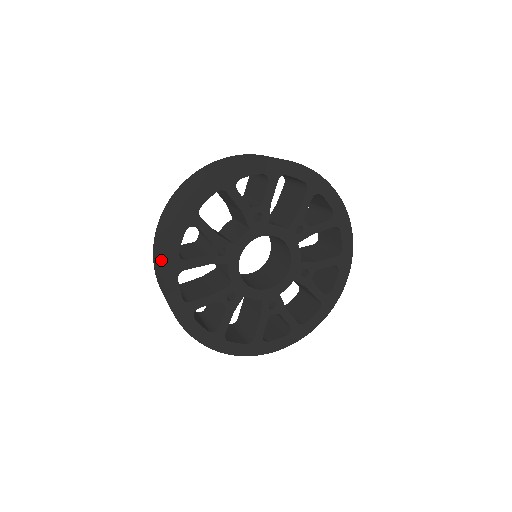
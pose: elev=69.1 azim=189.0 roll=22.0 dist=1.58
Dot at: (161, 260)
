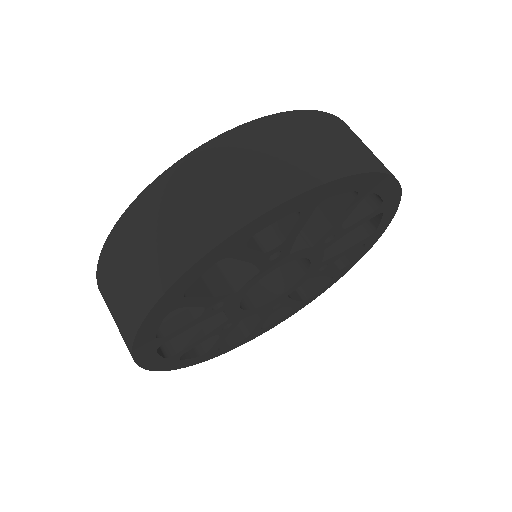
Dot at: (227, 226)
